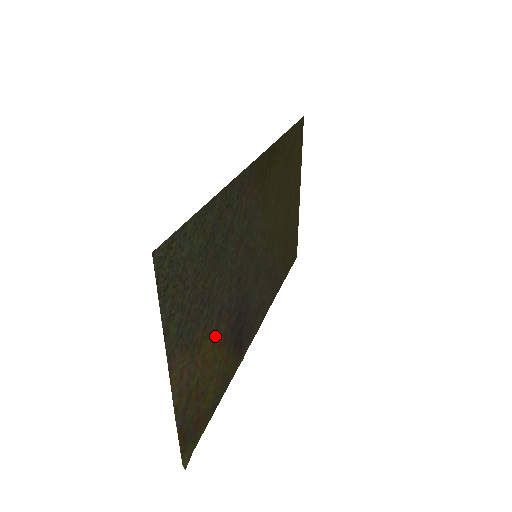
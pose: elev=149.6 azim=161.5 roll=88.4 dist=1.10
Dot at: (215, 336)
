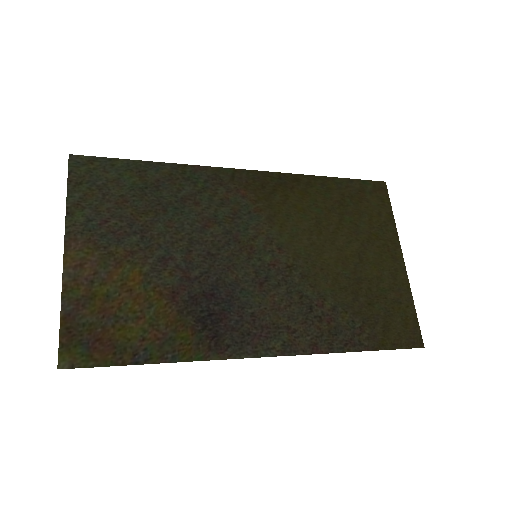
Dot at: (151, 276)
